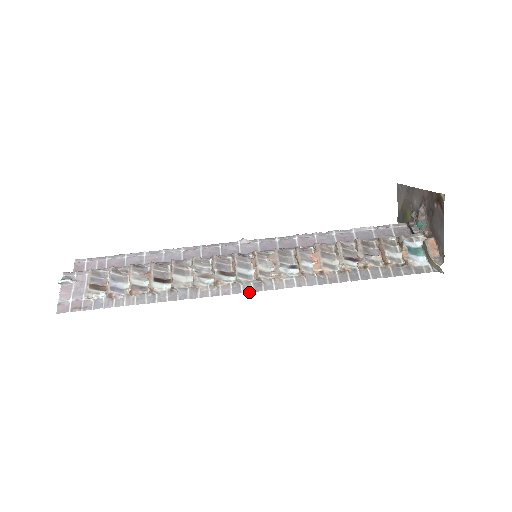
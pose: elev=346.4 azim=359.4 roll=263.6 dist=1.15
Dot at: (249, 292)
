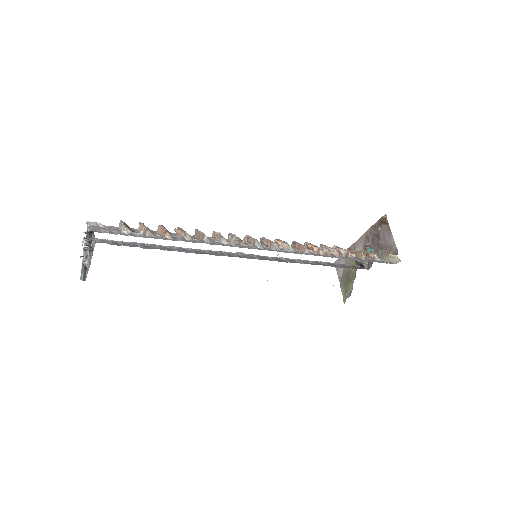
Dot at: (268, 250)
